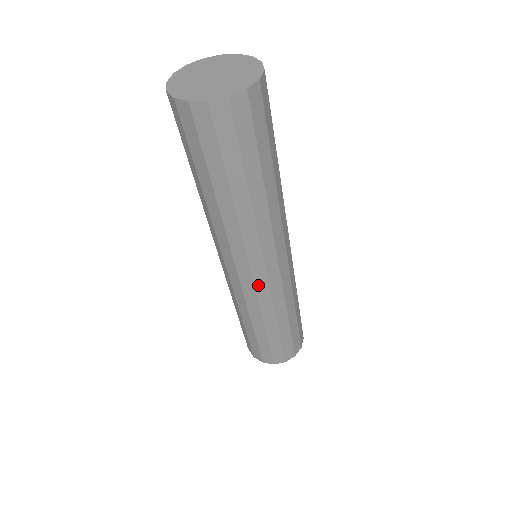
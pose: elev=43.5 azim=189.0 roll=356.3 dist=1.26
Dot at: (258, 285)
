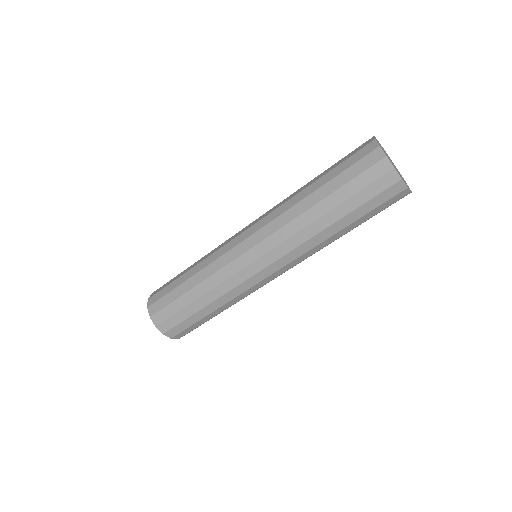
Dot at: (255, 277)
